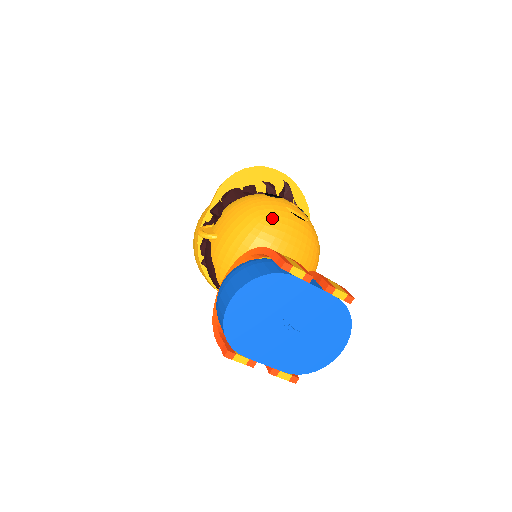
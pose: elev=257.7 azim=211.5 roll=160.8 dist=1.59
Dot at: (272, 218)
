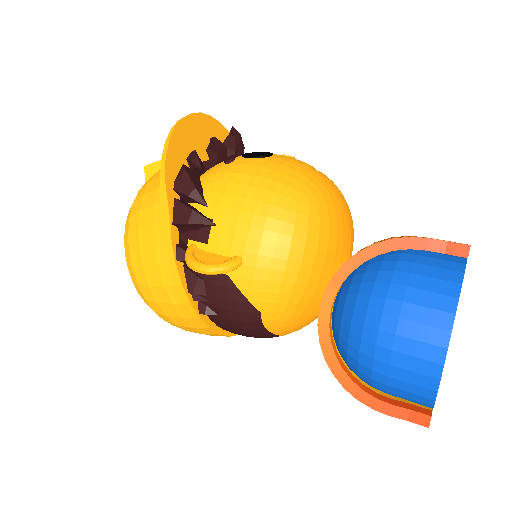
Dot at: (316, 189)
